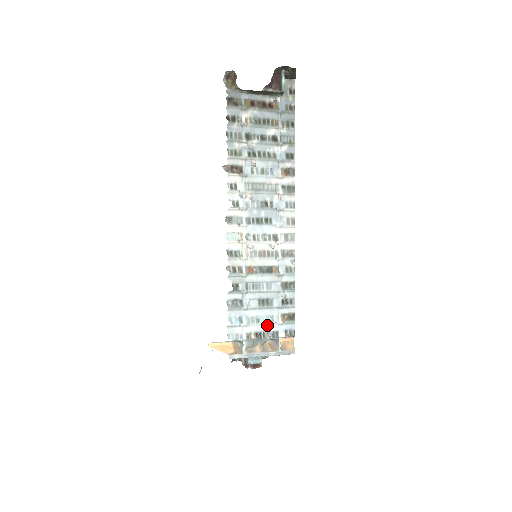
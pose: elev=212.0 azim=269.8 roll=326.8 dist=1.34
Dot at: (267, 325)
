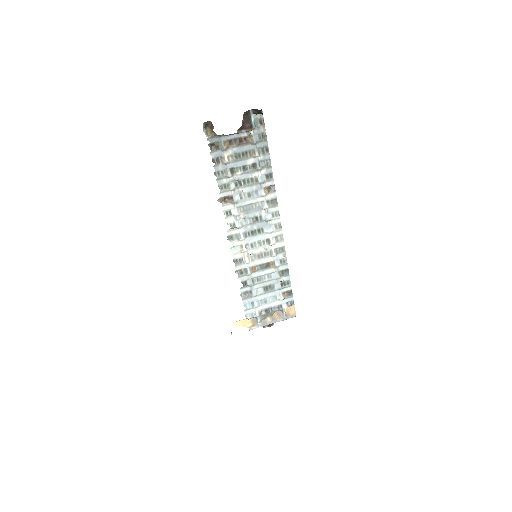
Dot at: (273, 303)
